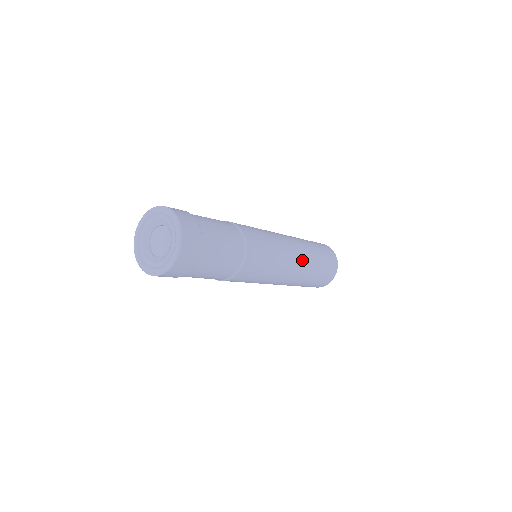
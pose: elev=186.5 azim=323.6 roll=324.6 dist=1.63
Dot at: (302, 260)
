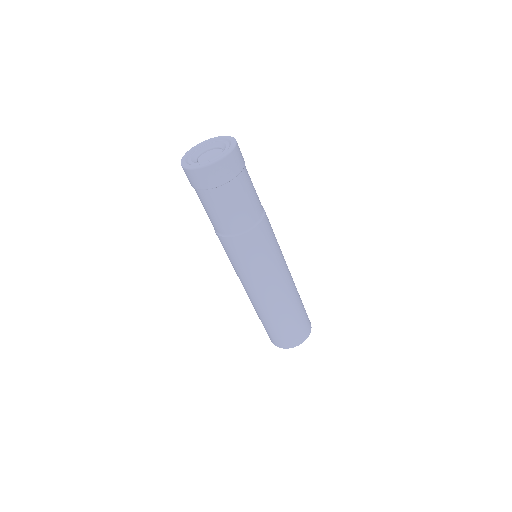
Dot at: occluded
